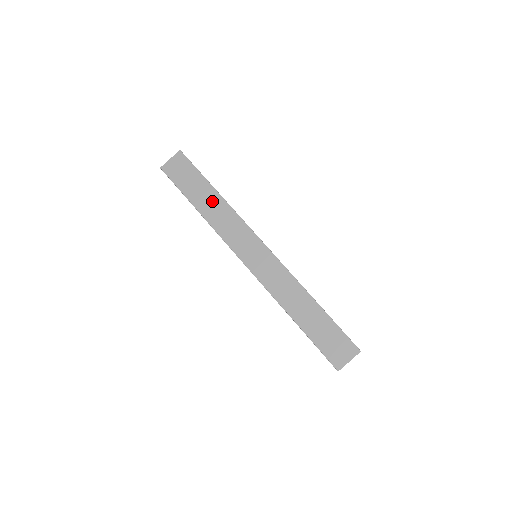
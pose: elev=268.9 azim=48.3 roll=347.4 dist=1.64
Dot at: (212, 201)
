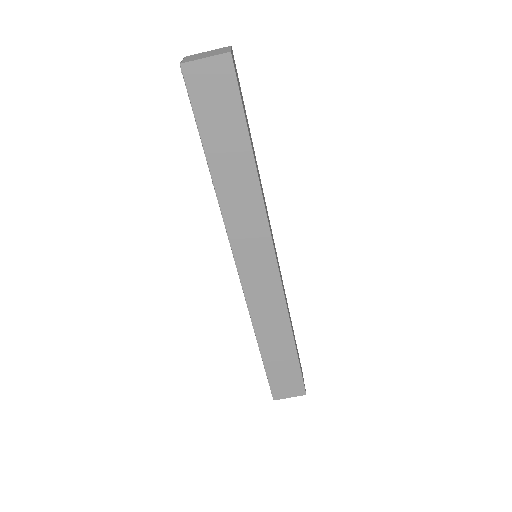
Dot at: (239, 171)
